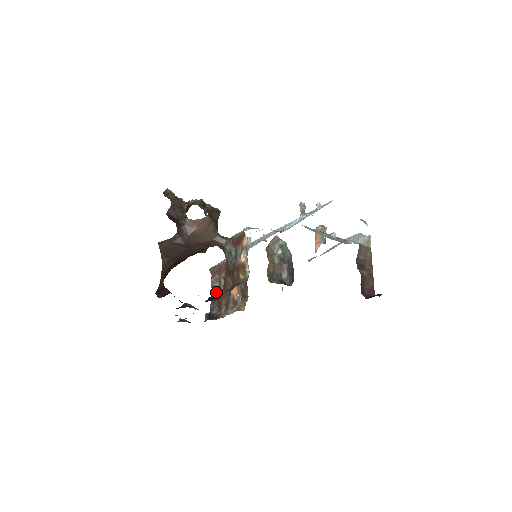
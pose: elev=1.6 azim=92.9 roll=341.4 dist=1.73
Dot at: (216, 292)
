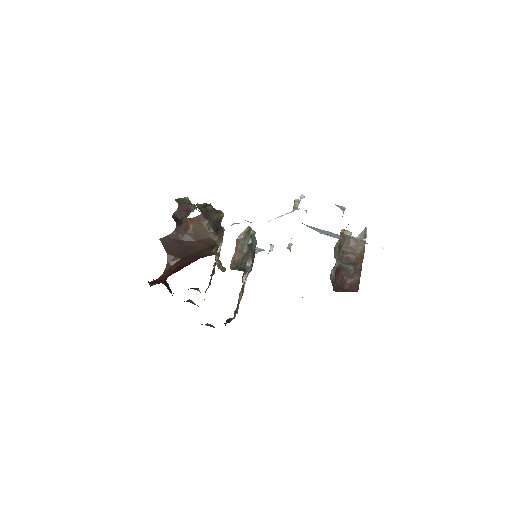
Dot at: (238, 299)
